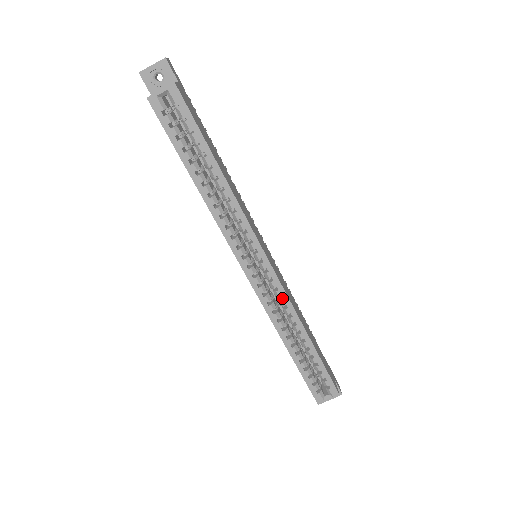
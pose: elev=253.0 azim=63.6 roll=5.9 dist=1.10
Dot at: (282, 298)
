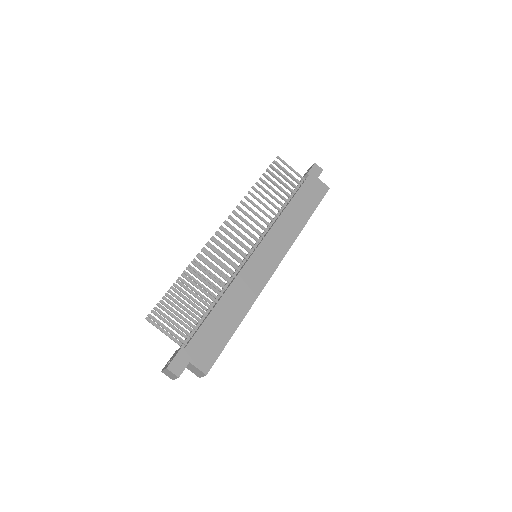
Dot at: (288, 248)
